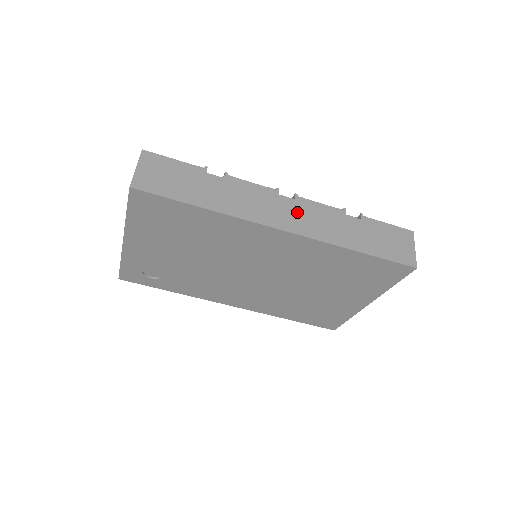
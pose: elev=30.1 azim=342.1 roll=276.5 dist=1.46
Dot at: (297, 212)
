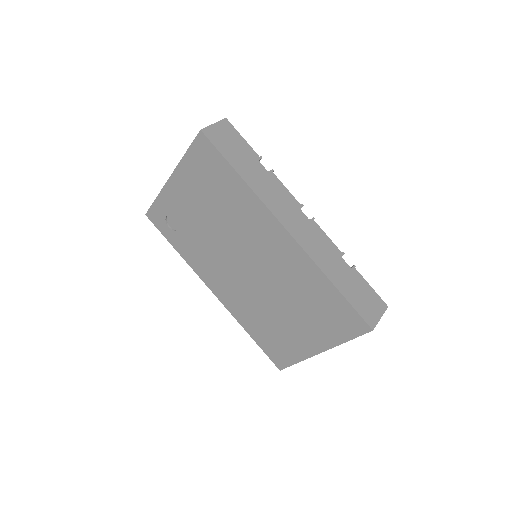
Dot at: (306, 228)
